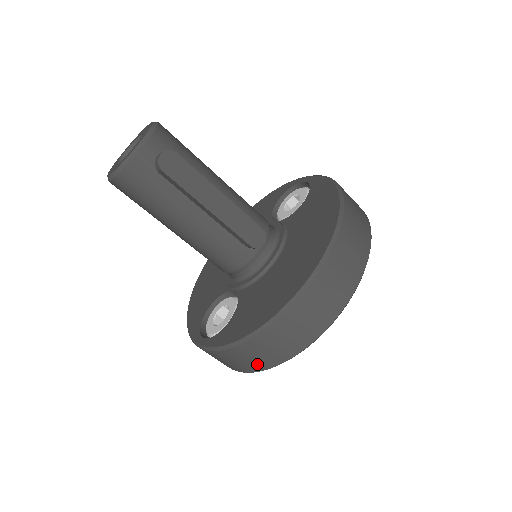
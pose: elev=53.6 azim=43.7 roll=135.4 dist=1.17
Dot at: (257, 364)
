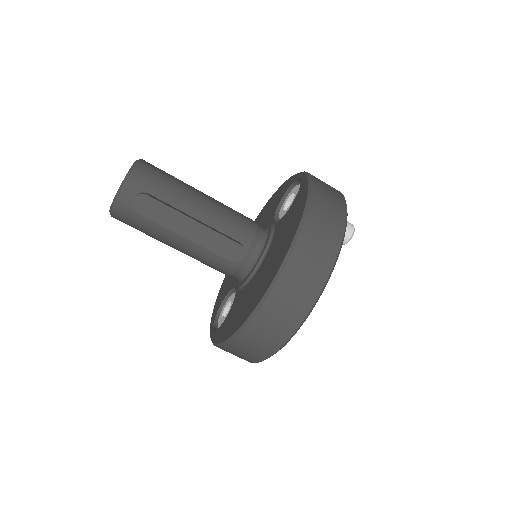
Dot at: (244, 359)
